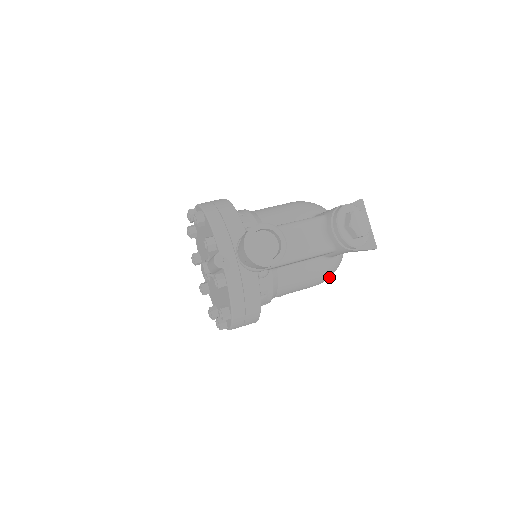
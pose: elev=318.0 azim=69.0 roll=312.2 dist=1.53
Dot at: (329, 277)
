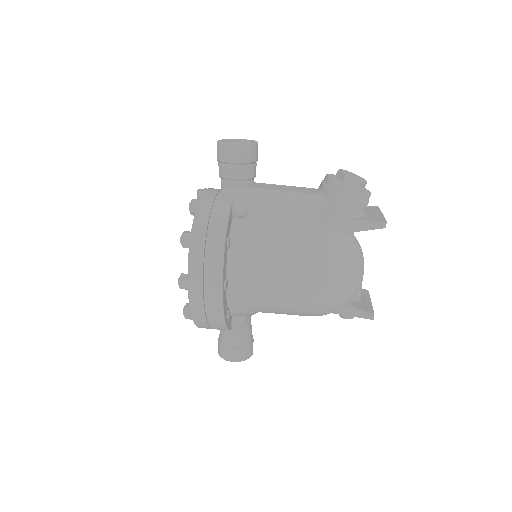
Dot at: (333, 272)
